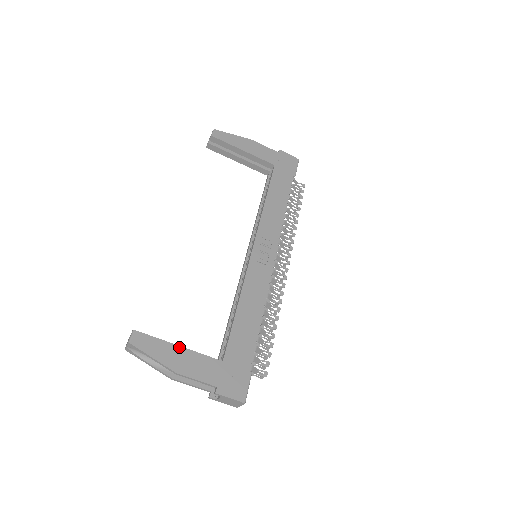
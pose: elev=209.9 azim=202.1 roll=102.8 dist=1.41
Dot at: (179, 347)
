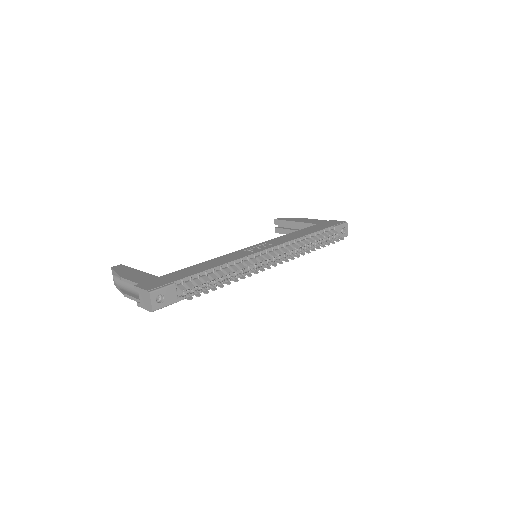
Dot at: (138, 270)
